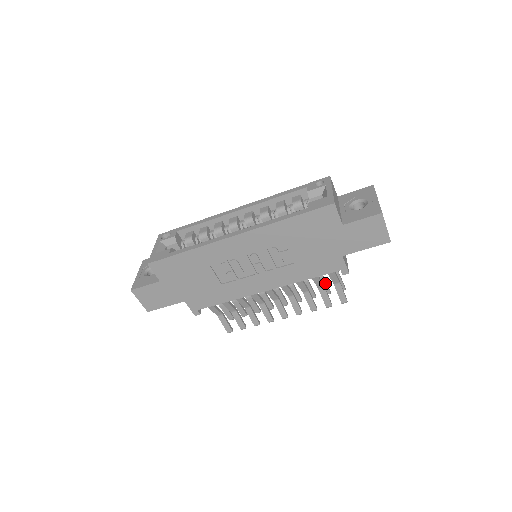
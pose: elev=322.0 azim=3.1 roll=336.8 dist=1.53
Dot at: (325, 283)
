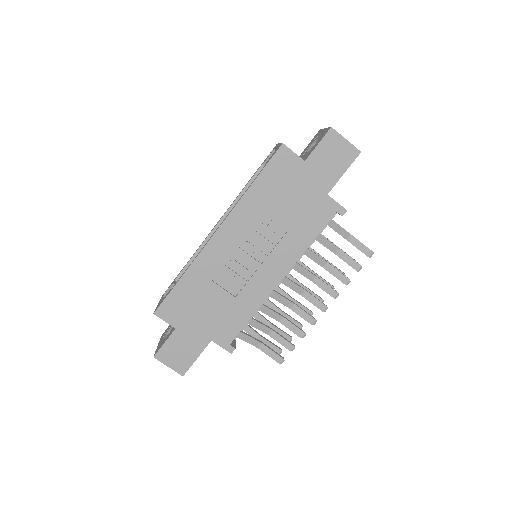
Dot at: occluded
